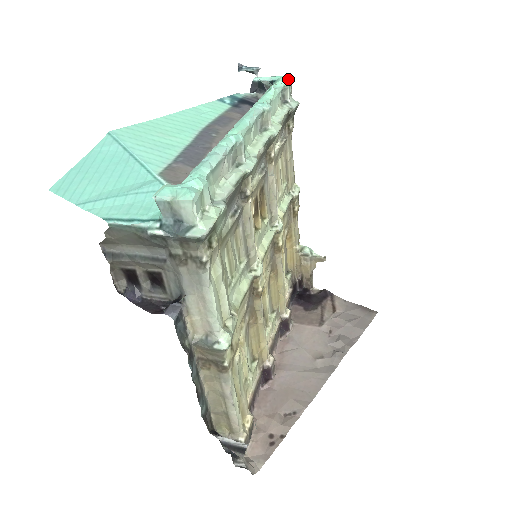
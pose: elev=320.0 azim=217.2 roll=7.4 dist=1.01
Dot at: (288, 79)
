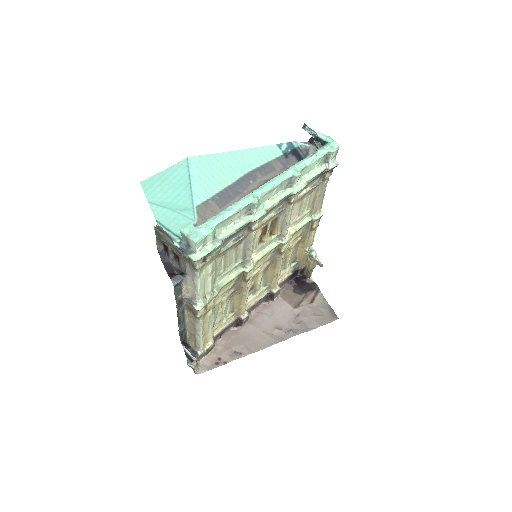
Dot at: (337, 146)
